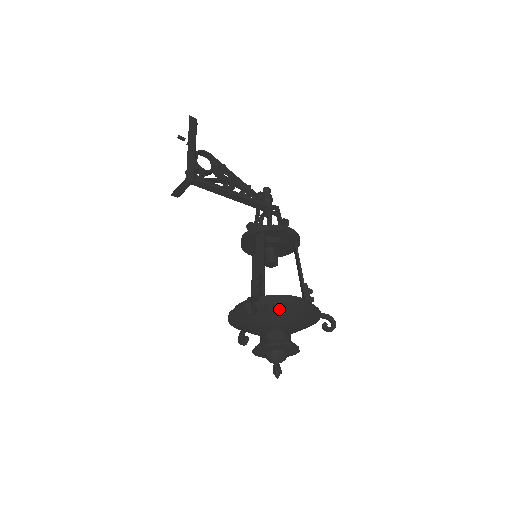
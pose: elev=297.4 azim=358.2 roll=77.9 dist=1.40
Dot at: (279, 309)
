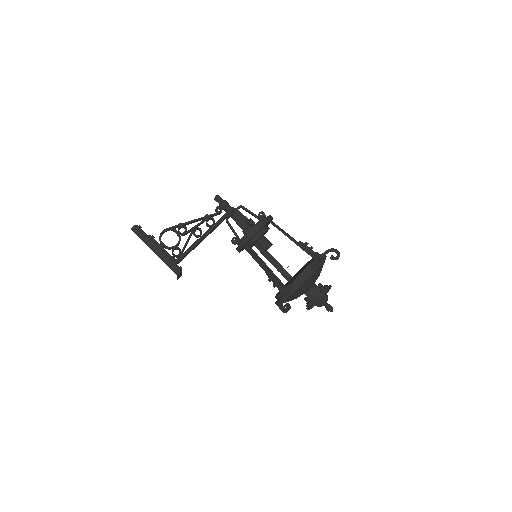
Dot at: (299, 290)
